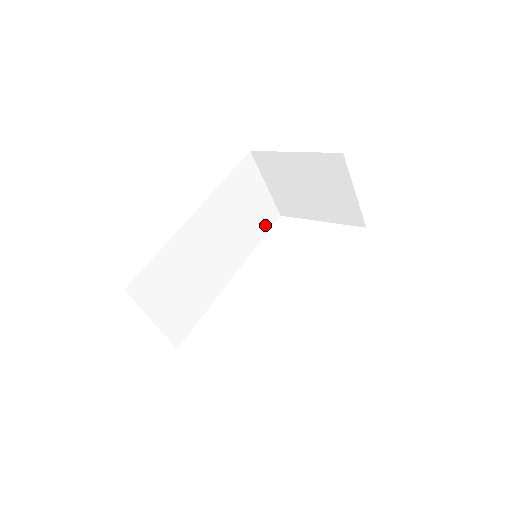
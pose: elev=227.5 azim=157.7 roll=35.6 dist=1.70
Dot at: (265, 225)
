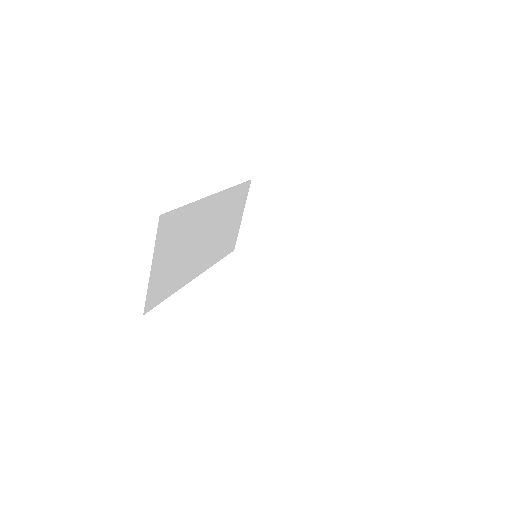
Dot at: (227, 249)
